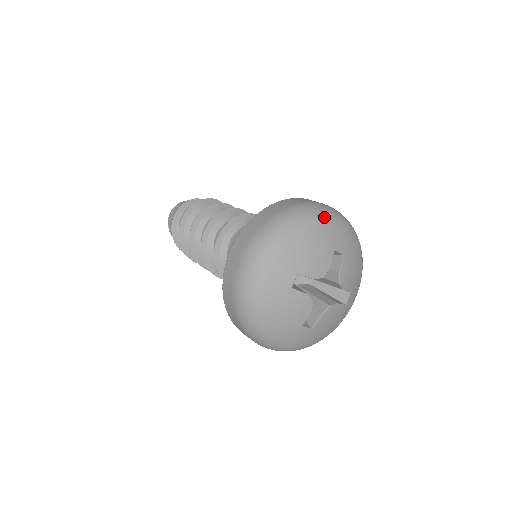
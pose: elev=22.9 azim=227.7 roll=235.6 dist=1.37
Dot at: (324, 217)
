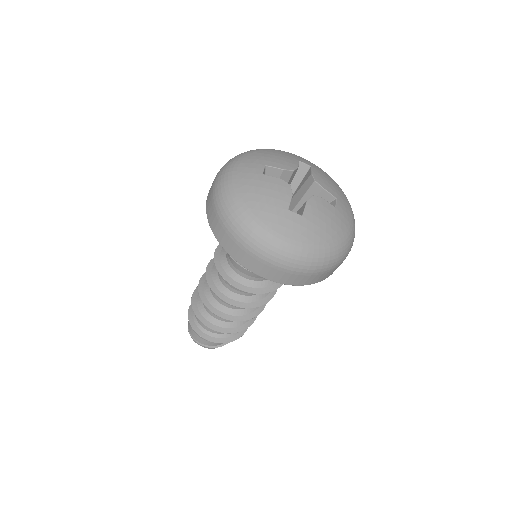
Dot at: occluded
